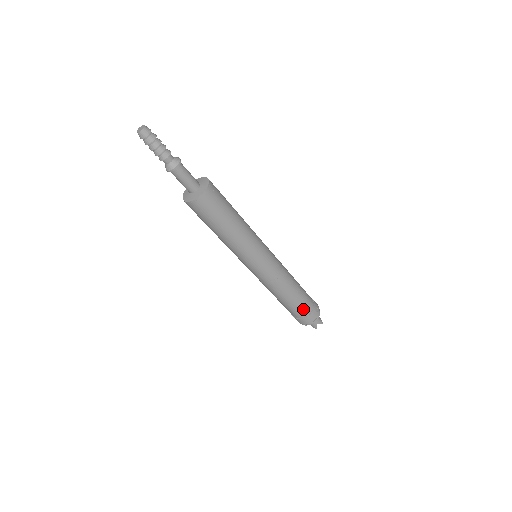
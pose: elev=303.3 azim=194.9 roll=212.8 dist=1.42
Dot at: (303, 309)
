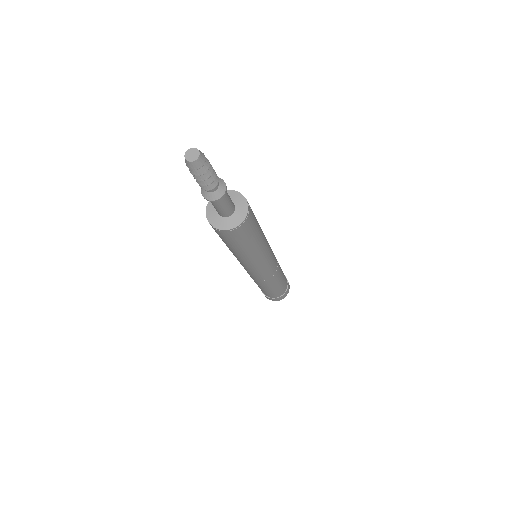
Dot at: (284, 288)
